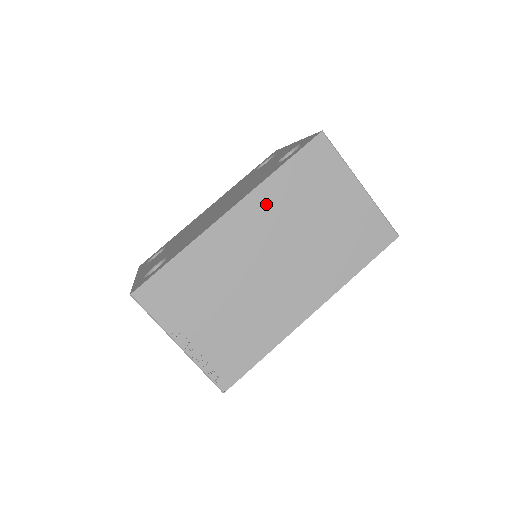
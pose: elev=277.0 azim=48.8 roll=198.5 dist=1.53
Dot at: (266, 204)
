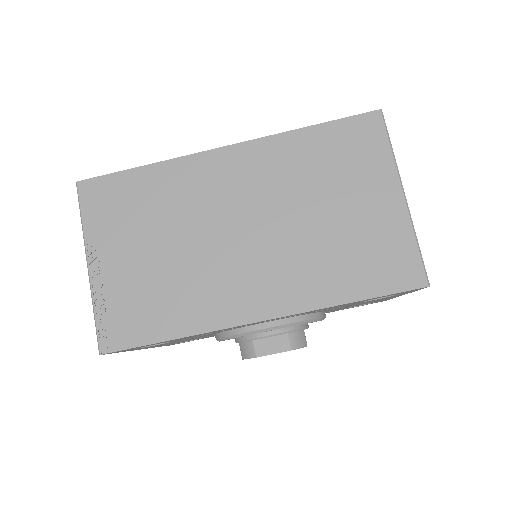
Dot at: (271, 159)
